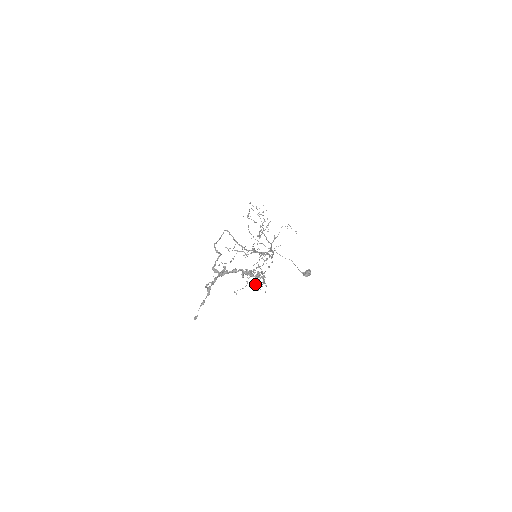
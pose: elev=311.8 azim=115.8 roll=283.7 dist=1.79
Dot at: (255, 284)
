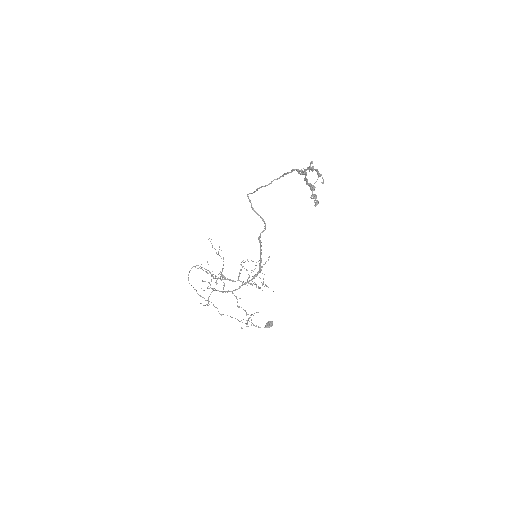
Dot at: (241, 327)
